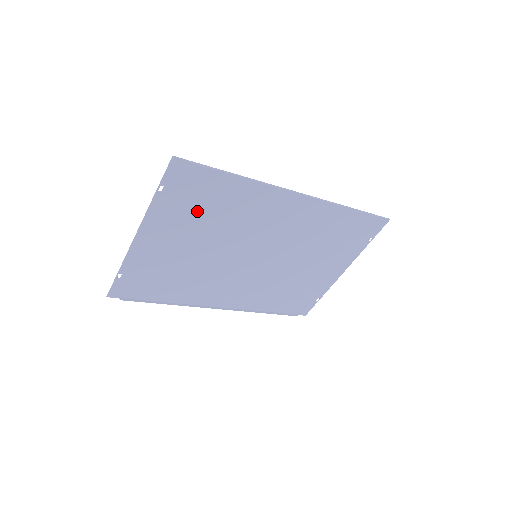
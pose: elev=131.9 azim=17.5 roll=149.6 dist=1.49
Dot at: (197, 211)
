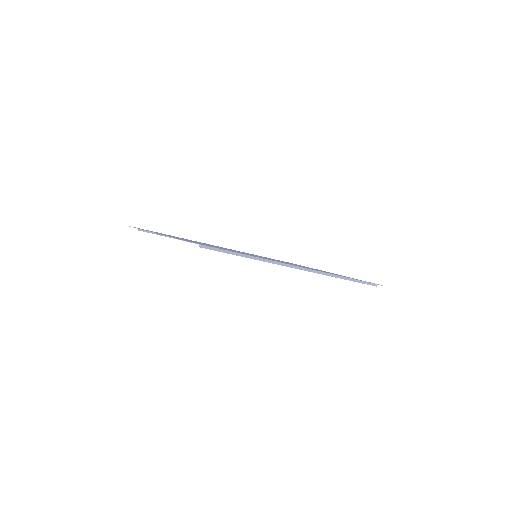
Dot at: occluded
